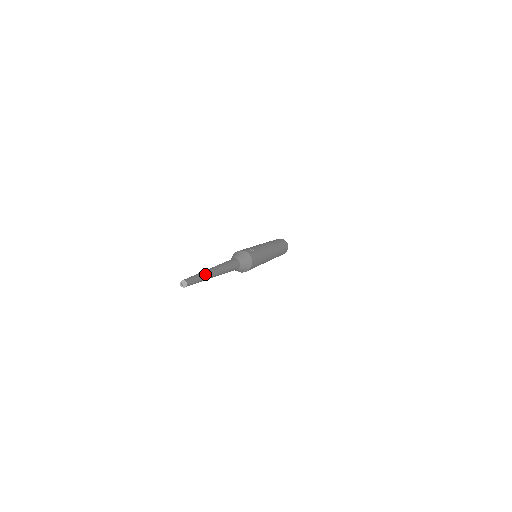
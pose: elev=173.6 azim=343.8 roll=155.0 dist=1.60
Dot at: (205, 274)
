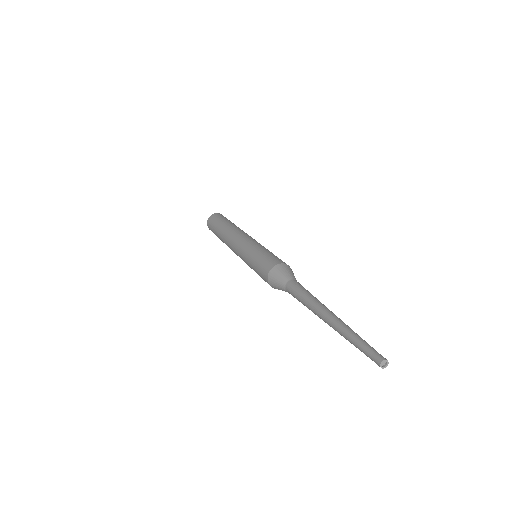
Dot at: occluded
